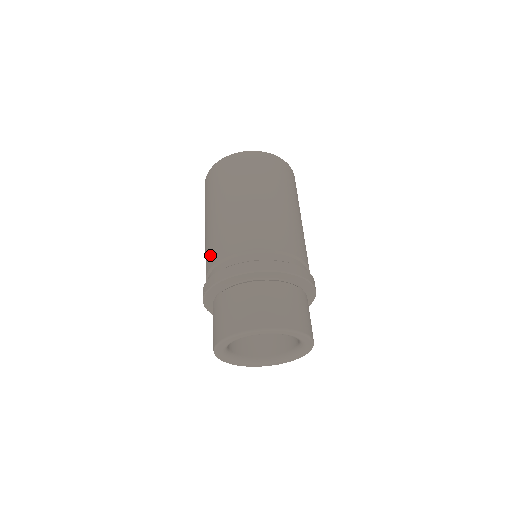
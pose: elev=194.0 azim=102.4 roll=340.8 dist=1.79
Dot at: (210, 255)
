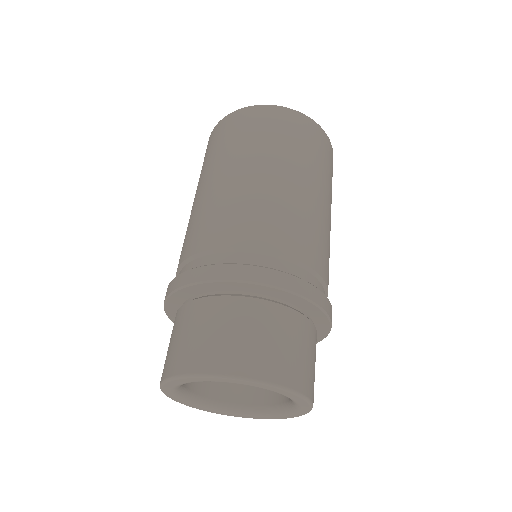
Dot at: occluded
